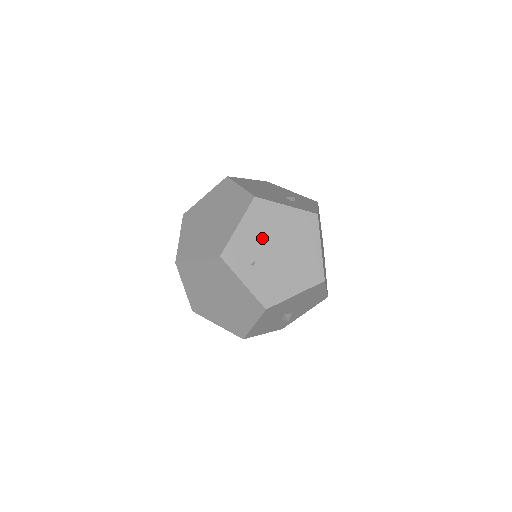
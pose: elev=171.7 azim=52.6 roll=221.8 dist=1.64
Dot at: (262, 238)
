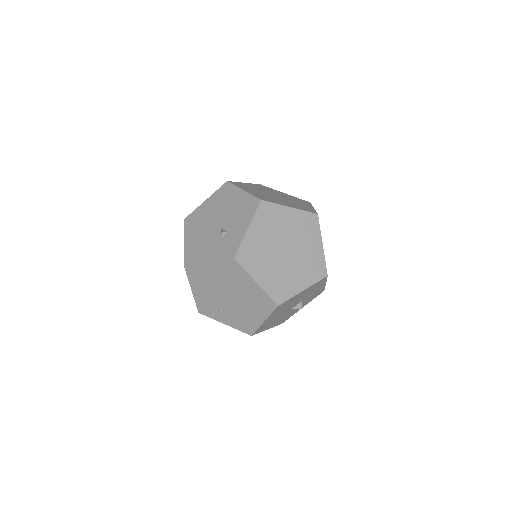
Dot at: (212, 292)
